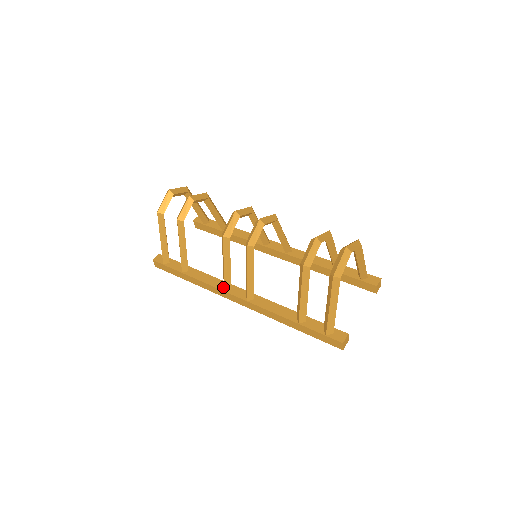
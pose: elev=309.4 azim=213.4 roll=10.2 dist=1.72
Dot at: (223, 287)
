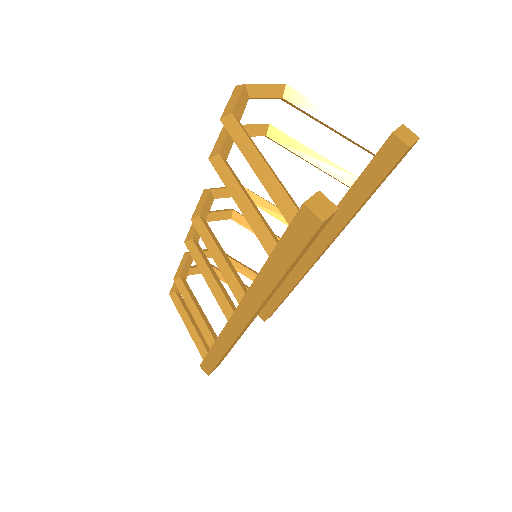
Dot at: occluded
